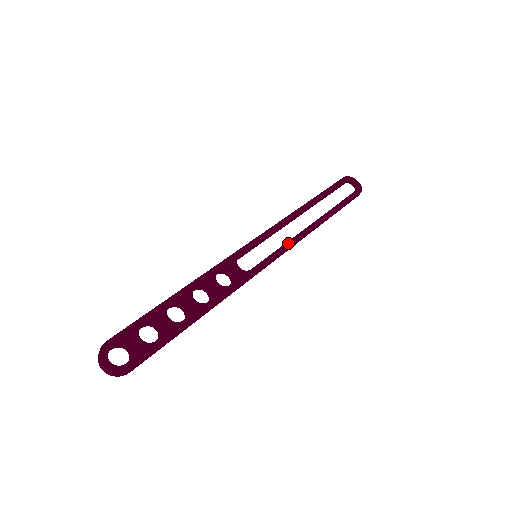
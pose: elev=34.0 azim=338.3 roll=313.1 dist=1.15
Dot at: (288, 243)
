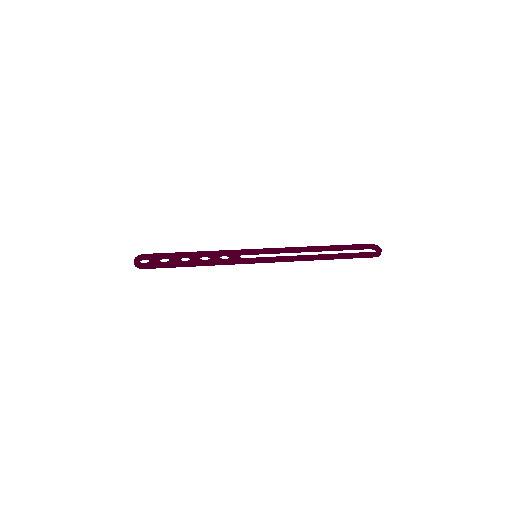
Dot at: (283, 256)
